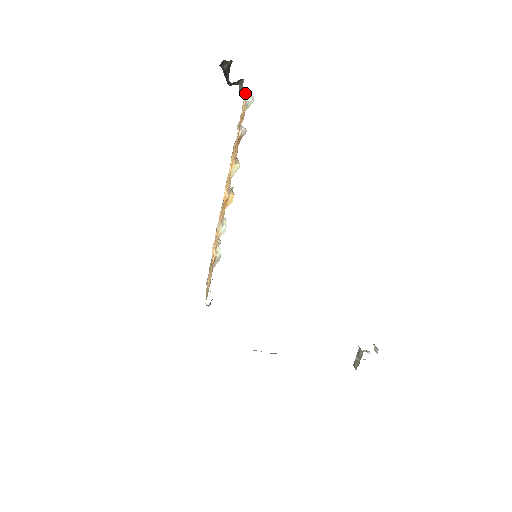
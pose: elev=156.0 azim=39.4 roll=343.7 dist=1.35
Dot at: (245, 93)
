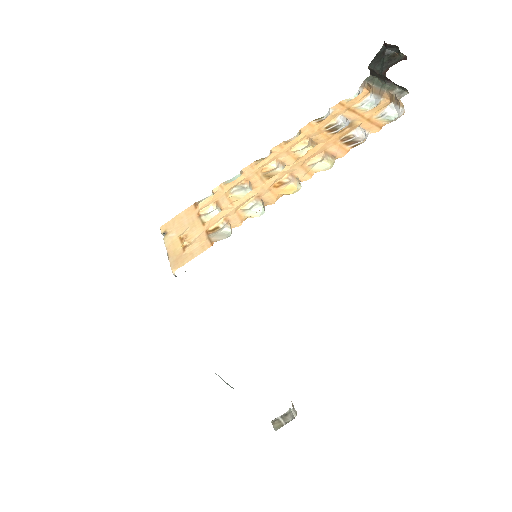
Dot at: (385, 98)
